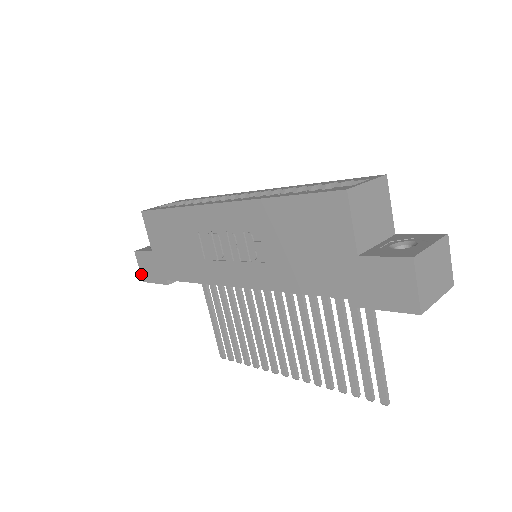
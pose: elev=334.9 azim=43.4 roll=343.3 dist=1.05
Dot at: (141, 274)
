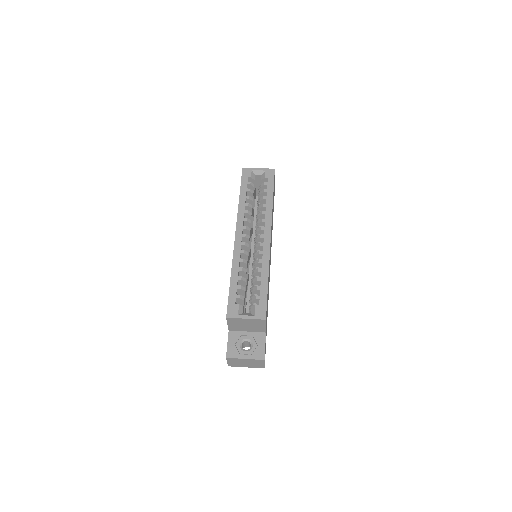
Dot at: occluded
